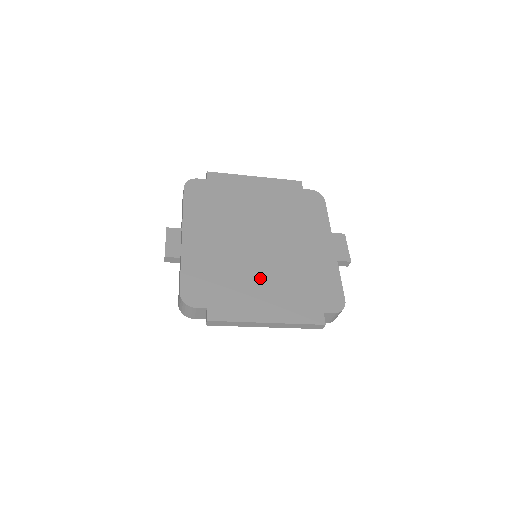
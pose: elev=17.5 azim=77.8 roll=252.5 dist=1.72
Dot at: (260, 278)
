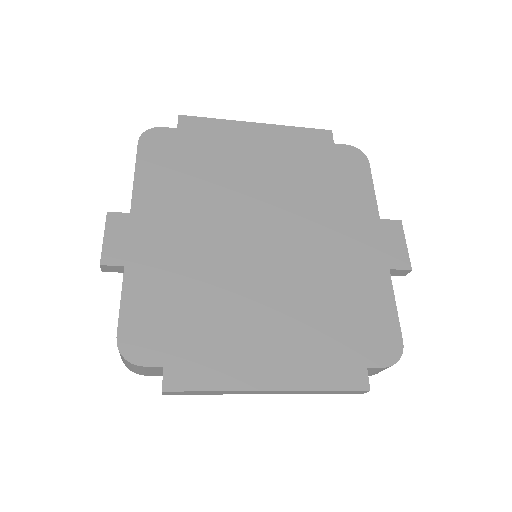
Dot at: (259, 305)
